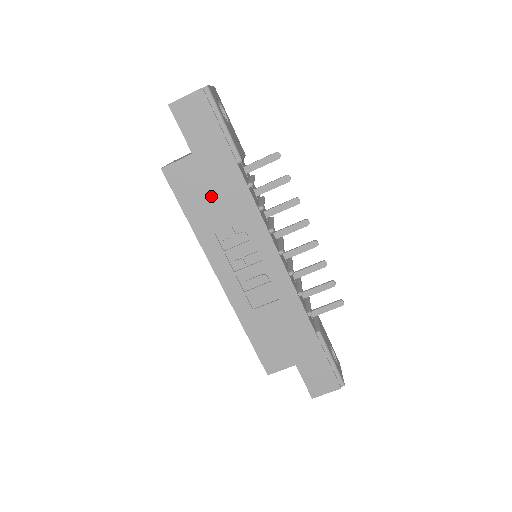
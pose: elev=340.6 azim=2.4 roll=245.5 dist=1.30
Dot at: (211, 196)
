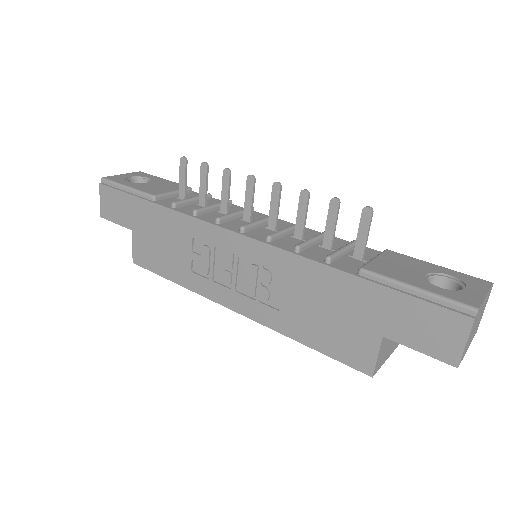
Dot at: (164, 246)
